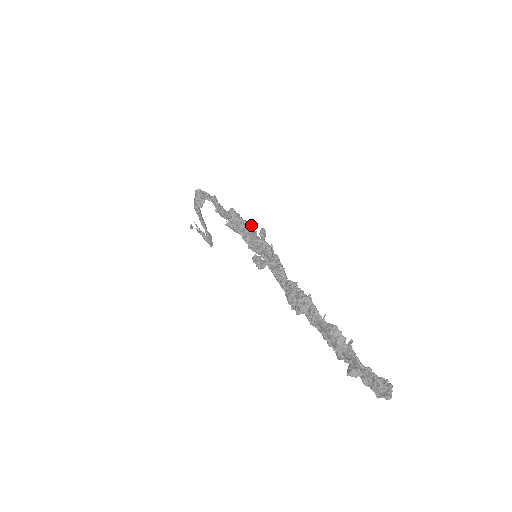
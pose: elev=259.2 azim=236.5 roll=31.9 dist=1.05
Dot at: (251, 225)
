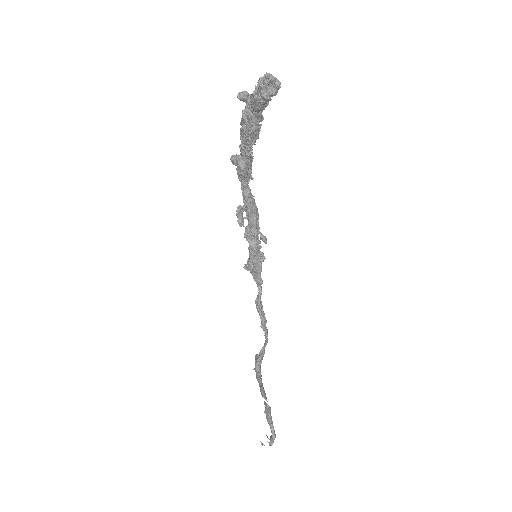
Dot at: (262, 255)
